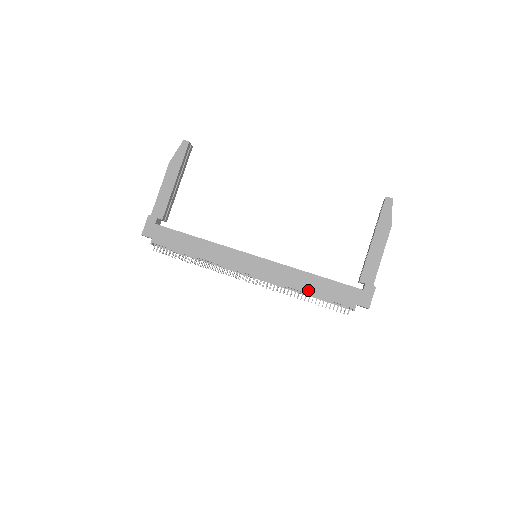
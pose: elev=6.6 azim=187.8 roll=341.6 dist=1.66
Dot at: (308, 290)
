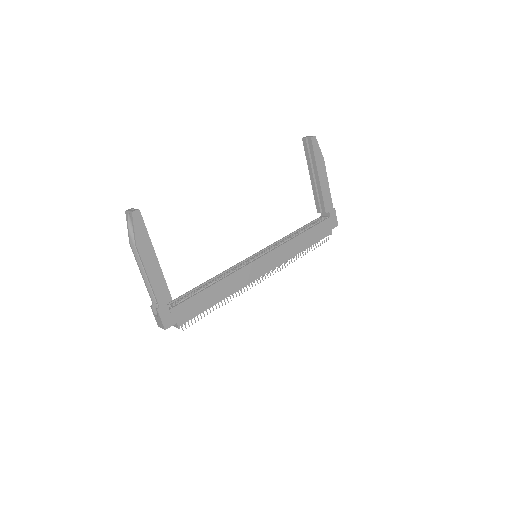
Dot at: (304, 247)
